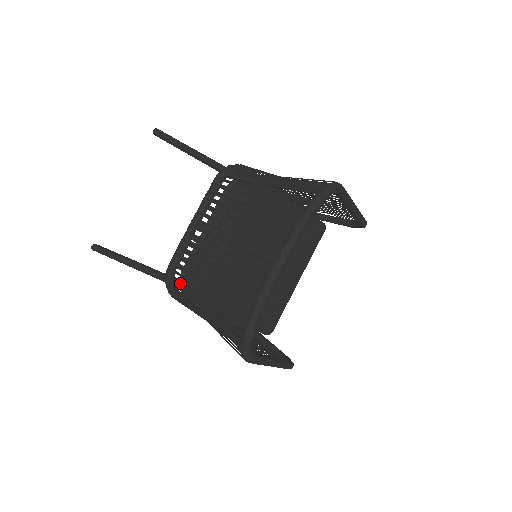
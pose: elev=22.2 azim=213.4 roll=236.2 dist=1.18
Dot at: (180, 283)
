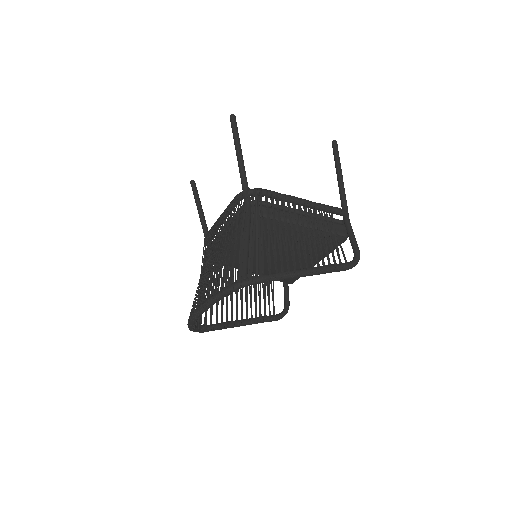
Dot at: occluded
